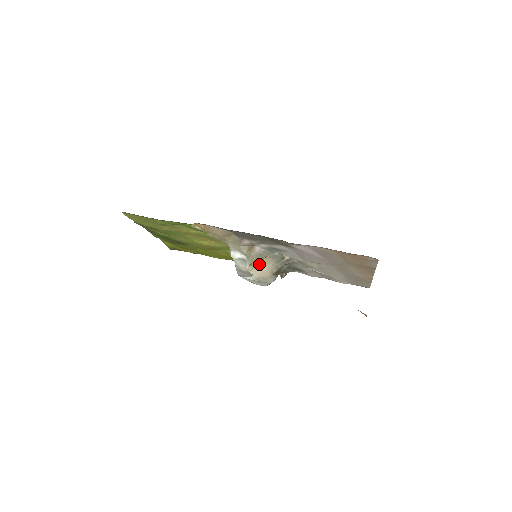
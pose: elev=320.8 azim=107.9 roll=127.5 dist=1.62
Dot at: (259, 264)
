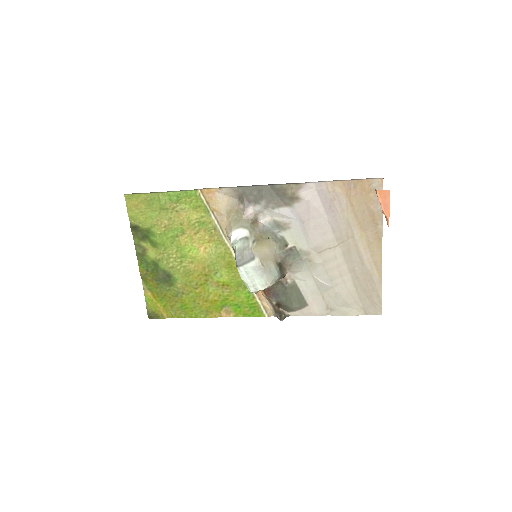
Dot at: (262, 245)
